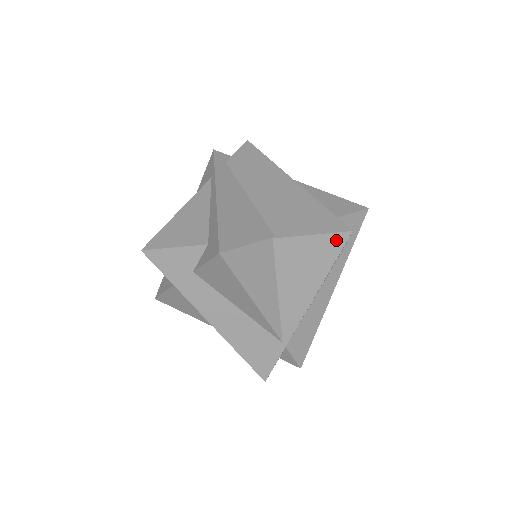
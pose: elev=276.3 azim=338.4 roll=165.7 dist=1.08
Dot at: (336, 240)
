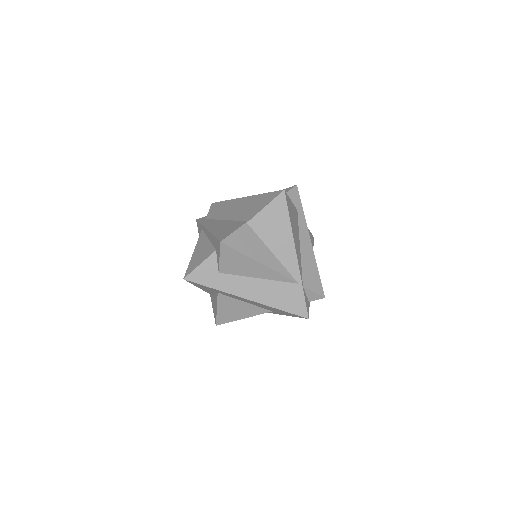
Dot at: (280, 201)
